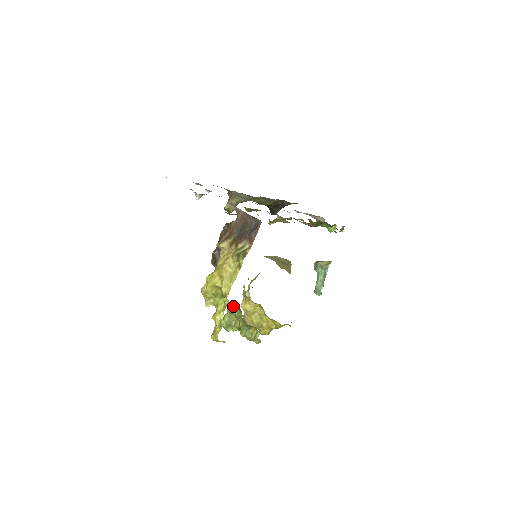
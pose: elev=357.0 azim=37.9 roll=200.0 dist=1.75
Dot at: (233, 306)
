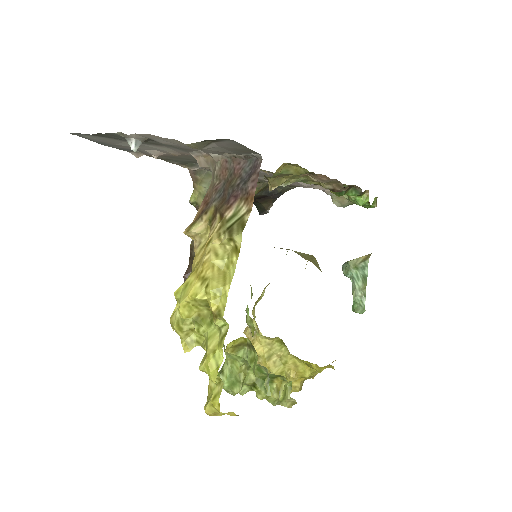
Dot at: (236, 341)
